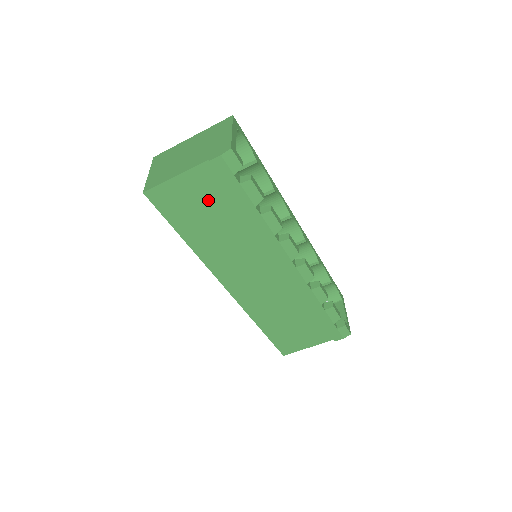
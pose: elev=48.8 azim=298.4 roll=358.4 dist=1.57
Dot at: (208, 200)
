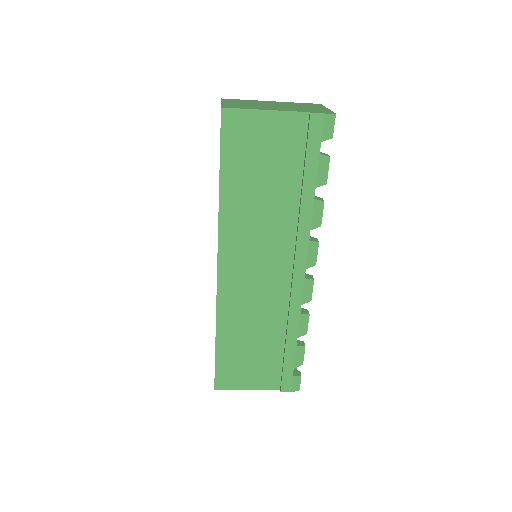
Dot at: (277, 155)
